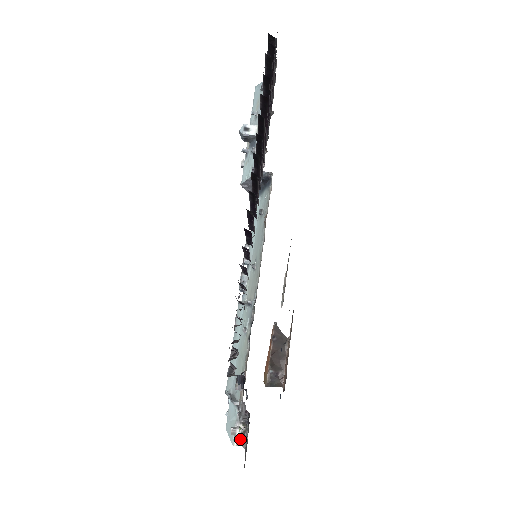
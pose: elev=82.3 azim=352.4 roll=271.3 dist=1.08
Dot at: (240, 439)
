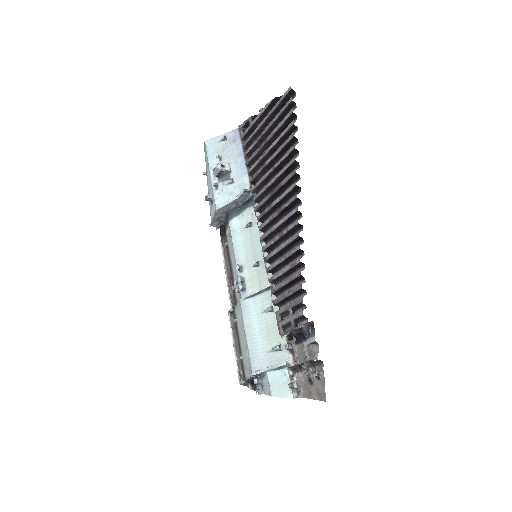
Dot at: (296, 392)
